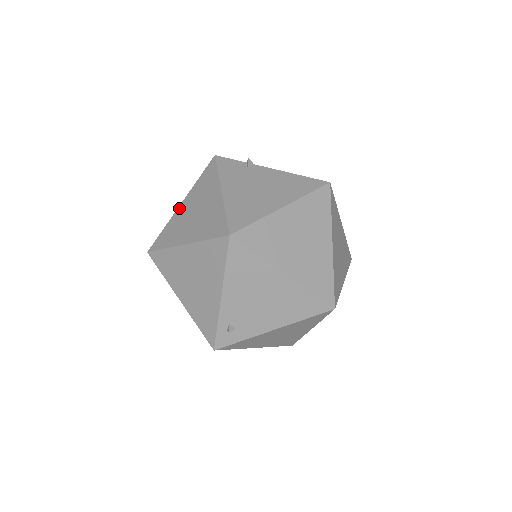
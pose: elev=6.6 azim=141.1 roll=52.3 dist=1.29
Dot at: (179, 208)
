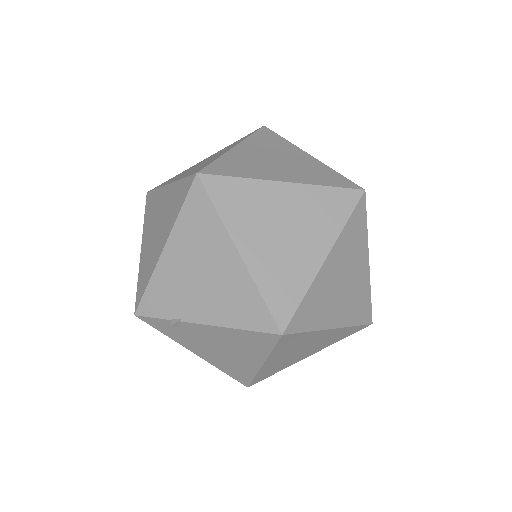
Dot at: occluded
